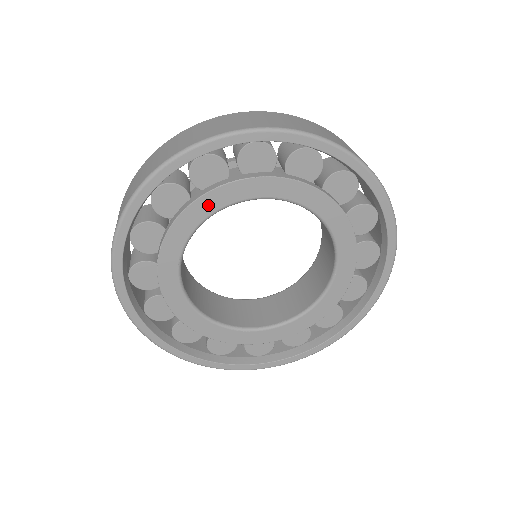
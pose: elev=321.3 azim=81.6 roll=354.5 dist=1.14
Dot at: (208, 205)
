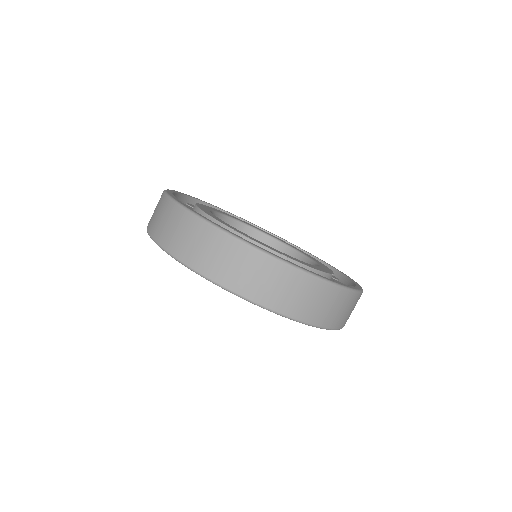
Dot at: occluded
